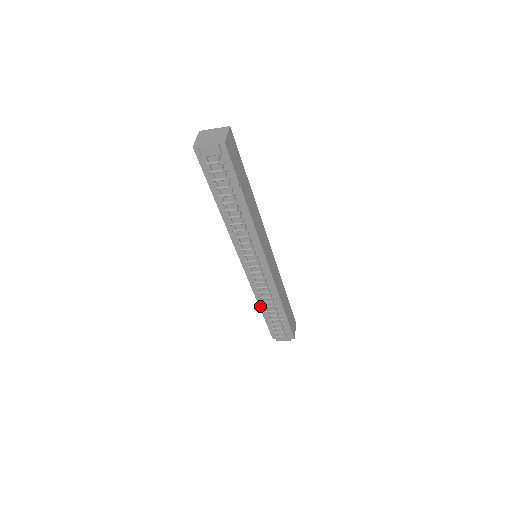
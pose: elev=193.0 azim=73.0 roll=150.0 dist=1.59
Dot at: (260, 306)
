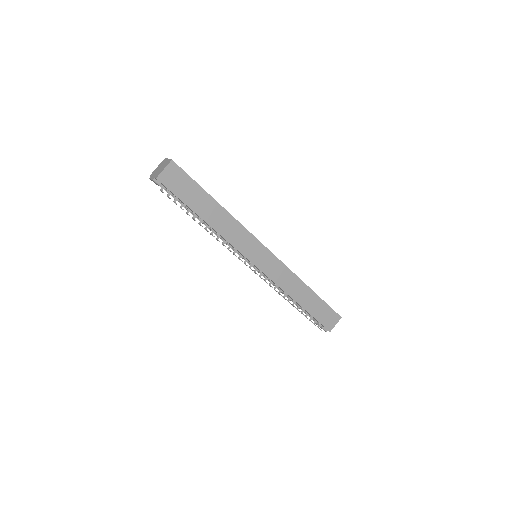
Dot at: occluded
